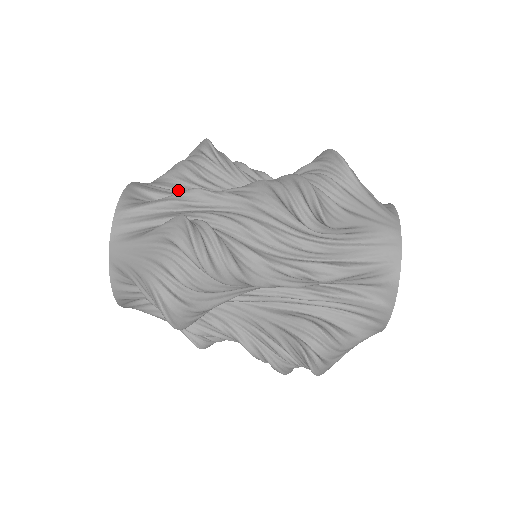
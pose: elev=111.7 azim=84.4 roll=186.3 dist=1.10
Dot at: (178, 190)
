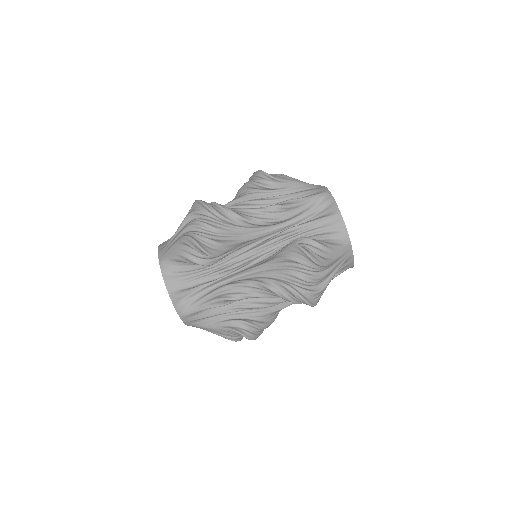
Dot at: (195, 270)
